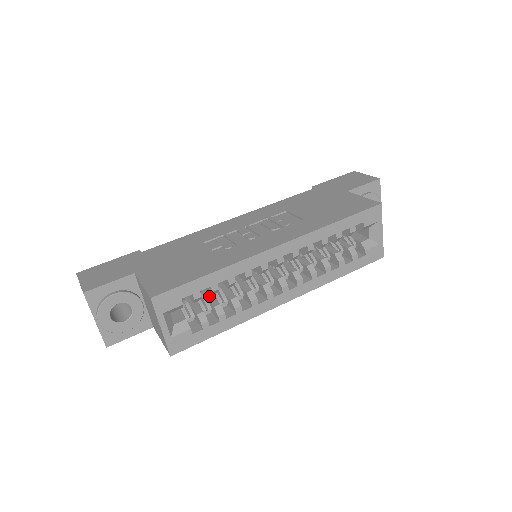
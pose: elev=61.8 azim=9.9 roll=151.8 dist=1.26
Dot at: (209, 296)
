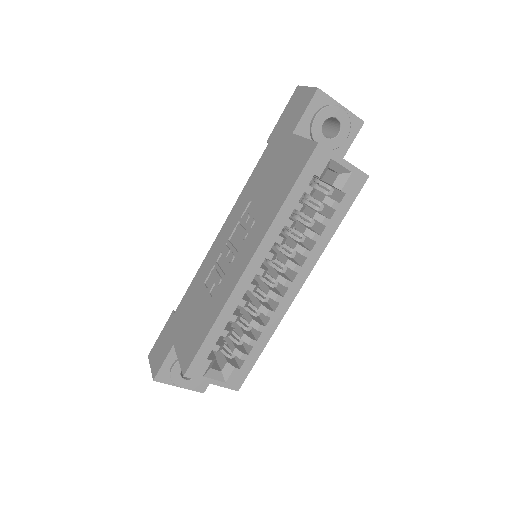
Dot at: (236, 326)
